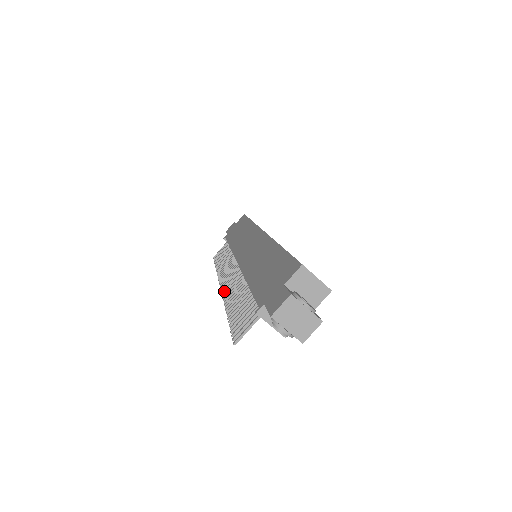
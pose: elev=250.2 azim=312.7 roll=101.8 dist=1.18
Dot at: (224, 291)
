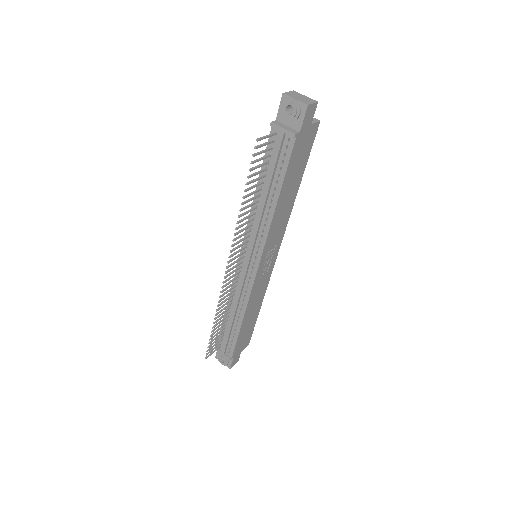
Dot at: (232, 250)
